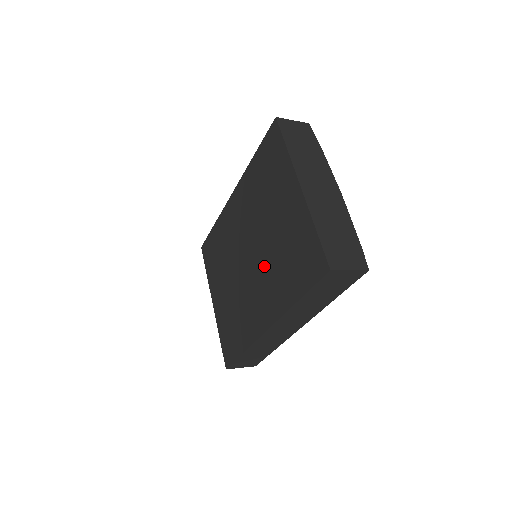
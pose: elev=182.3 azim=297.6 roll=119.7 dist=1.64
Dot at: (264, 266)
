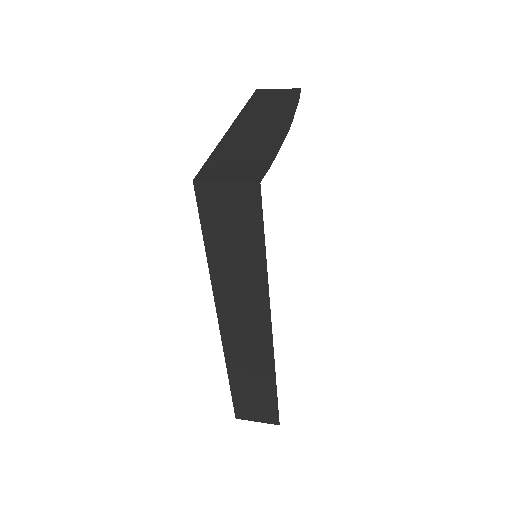
Dot at: occluded
